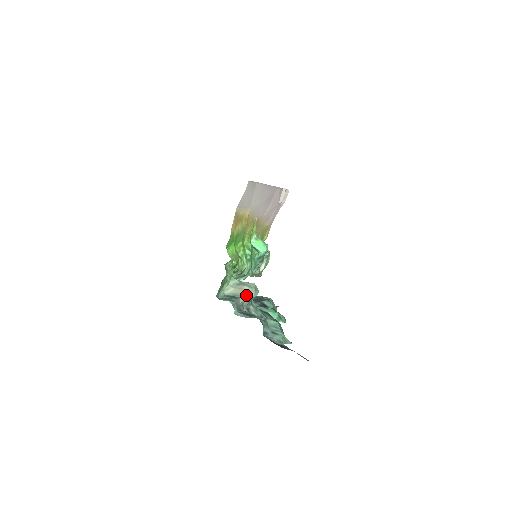
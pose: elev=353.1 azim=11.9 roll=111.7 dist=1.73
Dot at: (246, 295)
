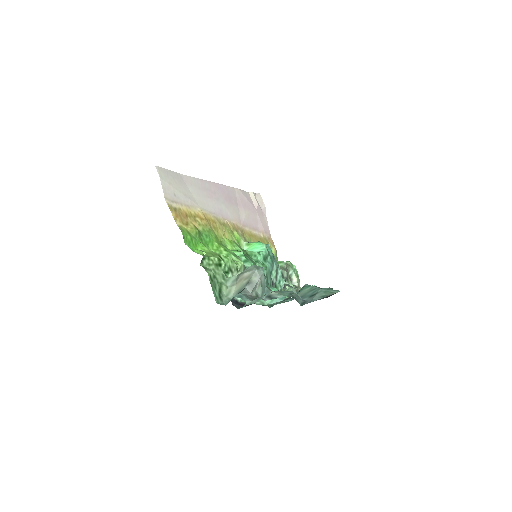
Dot at: (250, 280)
